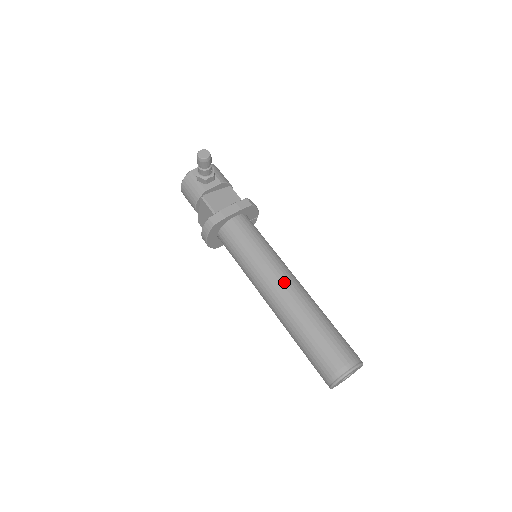
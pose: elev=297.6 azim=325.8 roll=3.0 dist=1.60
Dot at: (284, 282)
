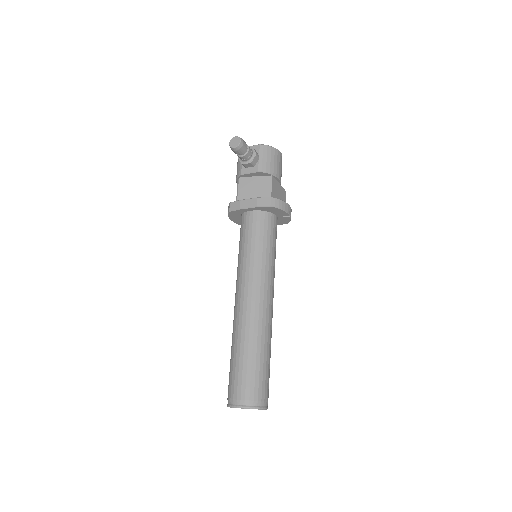
Dot at: (246, 296)
